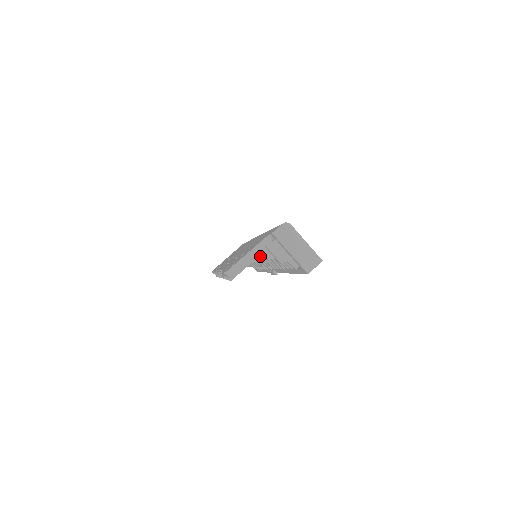
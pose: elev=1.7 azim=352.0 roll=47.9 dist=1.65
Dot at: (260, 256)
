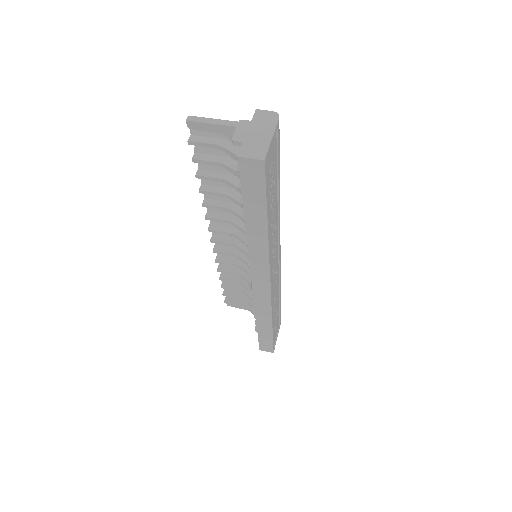
Dot at: (232, 147)
